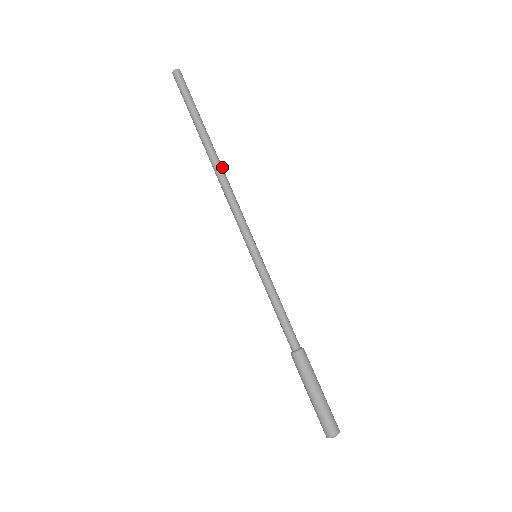
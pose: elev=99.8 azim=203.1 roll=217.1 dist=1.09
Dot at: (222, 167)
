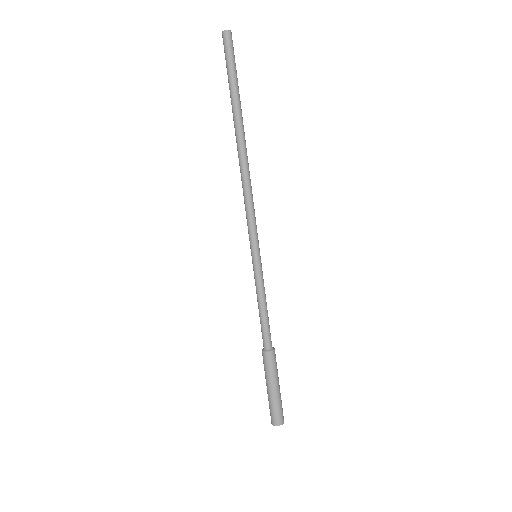
Dot at: (244, 158)
